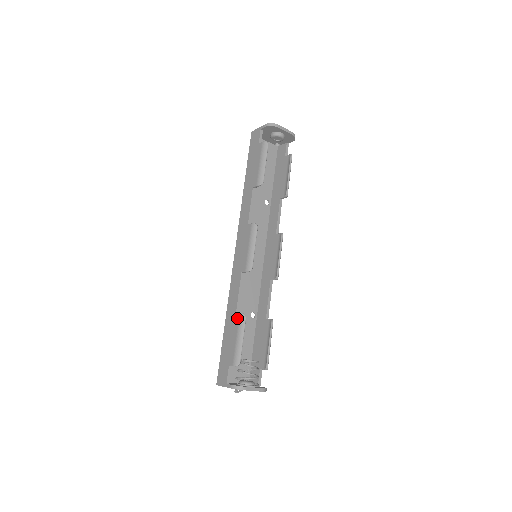
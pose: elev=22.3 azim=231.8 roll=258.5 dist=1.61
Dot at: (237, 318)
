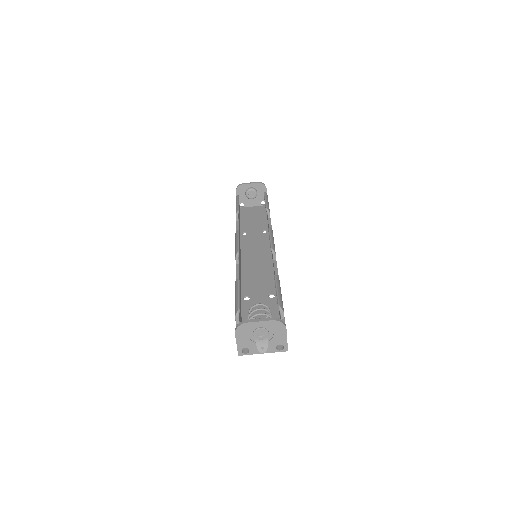
Dot at: occluded
